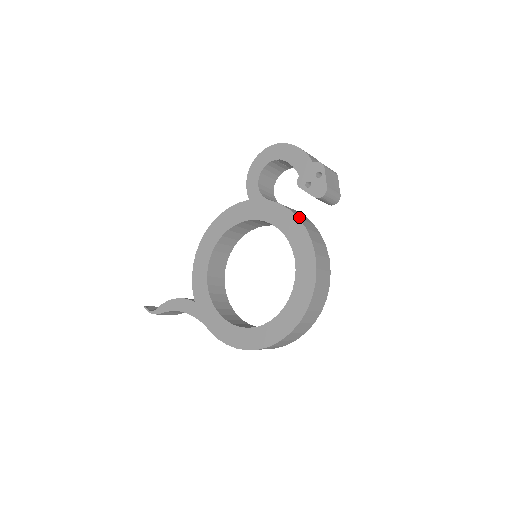
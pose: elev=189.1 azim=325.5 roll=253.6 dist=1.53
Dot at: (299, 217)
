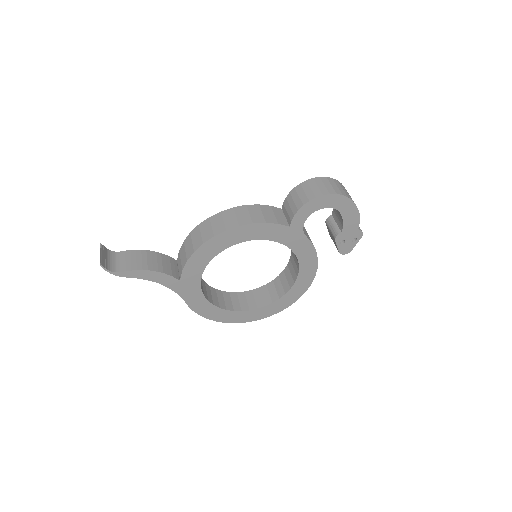
Dot at: occluded
